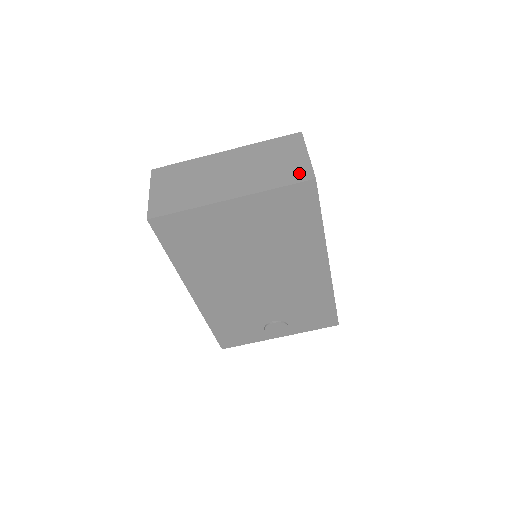
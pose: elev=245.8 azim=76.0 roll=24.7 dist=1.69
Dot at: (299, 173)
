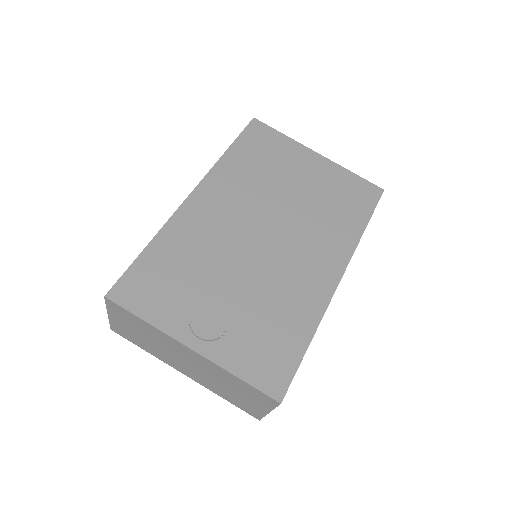
Dot at: occluded
